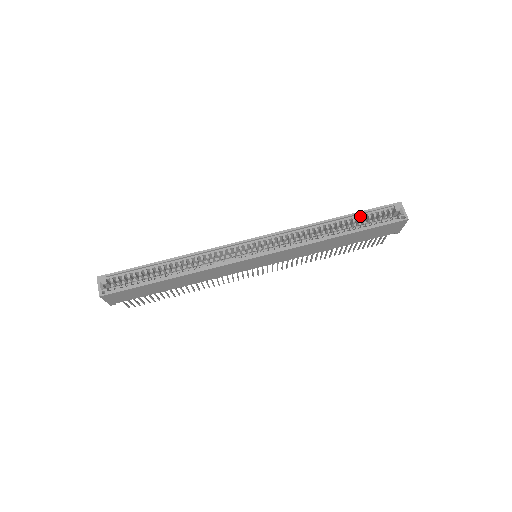
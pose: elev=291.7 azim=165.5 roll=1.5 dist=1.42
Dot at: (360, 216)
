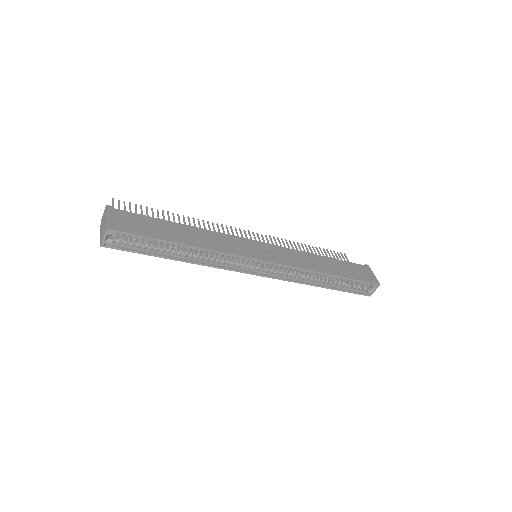
Dot at: (348, 279)
